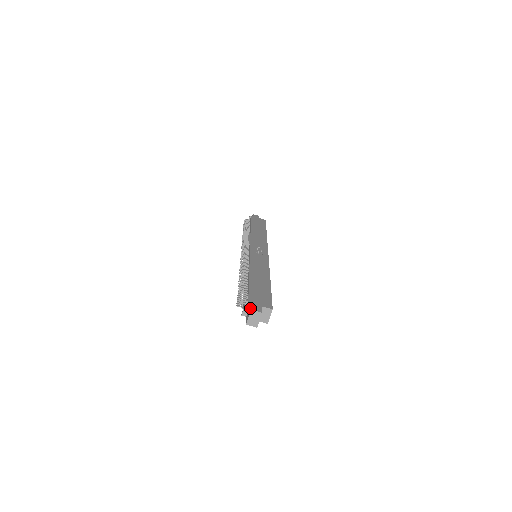
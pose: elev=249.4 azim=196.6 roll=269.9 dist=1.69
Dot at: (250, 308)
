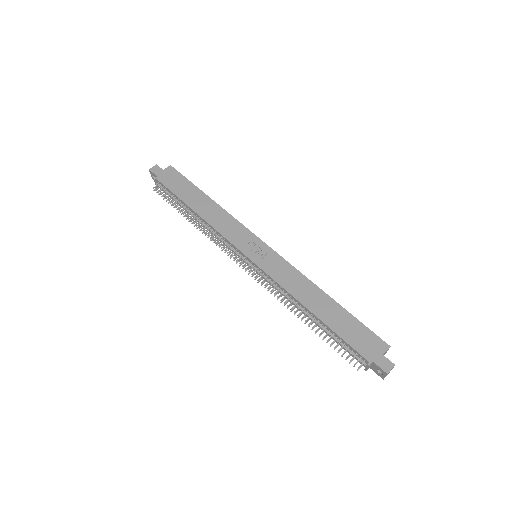
Dot at: (382, 371)
